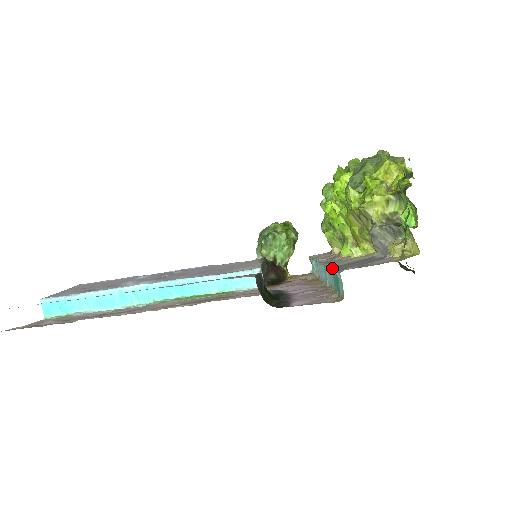
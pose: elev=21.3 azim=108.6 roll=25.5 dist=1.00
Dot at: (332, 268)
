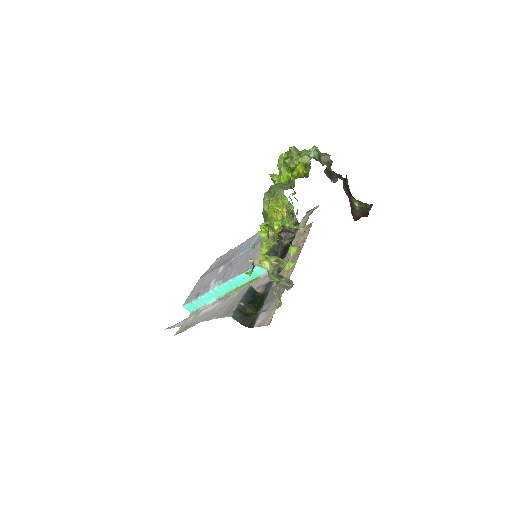
Dot at: (269, 293)
